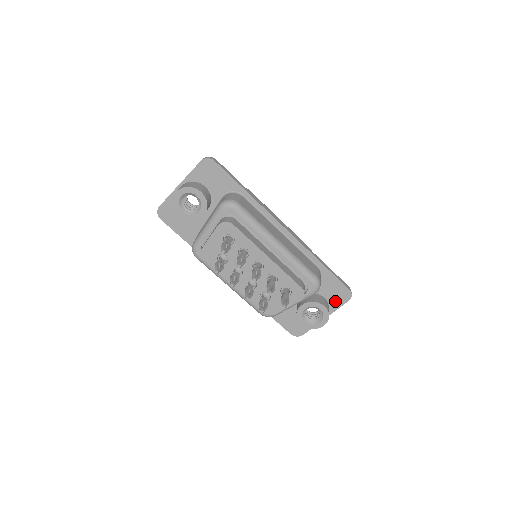
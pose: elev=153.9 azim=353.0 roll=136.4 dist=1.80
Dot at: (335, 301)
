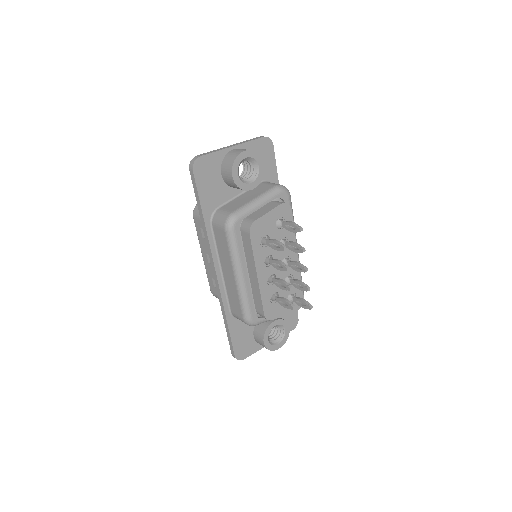
Dot at: occluded
